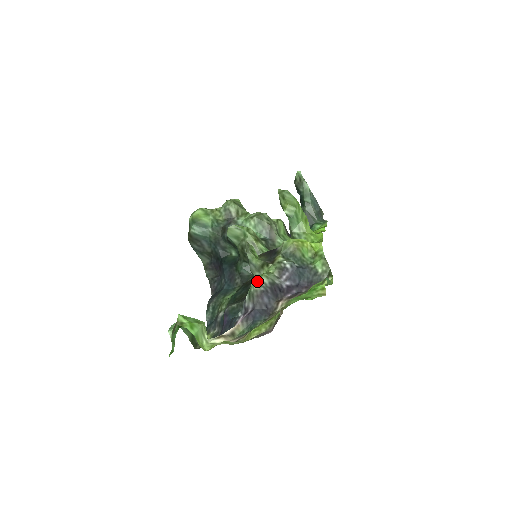
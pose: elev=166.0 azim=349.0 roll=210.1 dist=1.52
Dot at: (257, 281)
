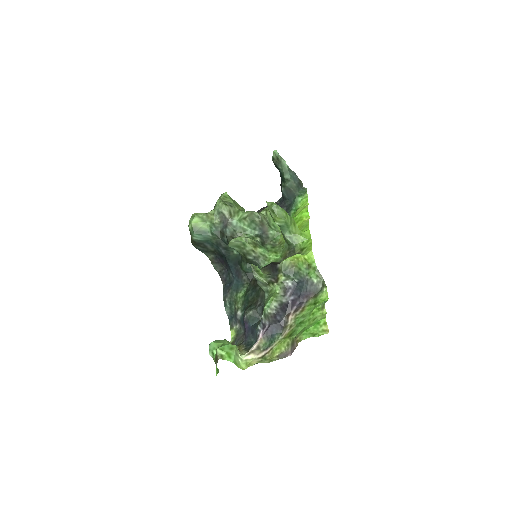
Dot at: (269, 306)
